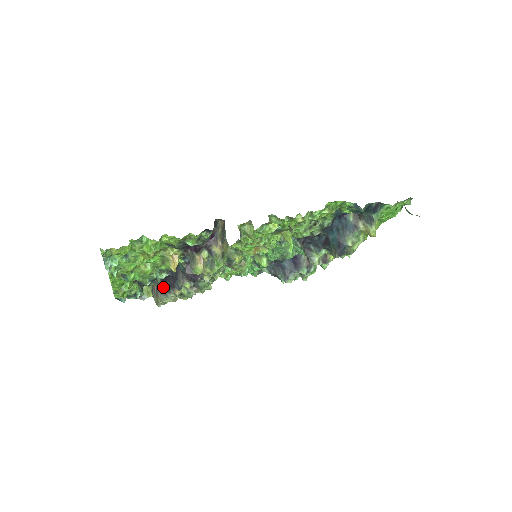
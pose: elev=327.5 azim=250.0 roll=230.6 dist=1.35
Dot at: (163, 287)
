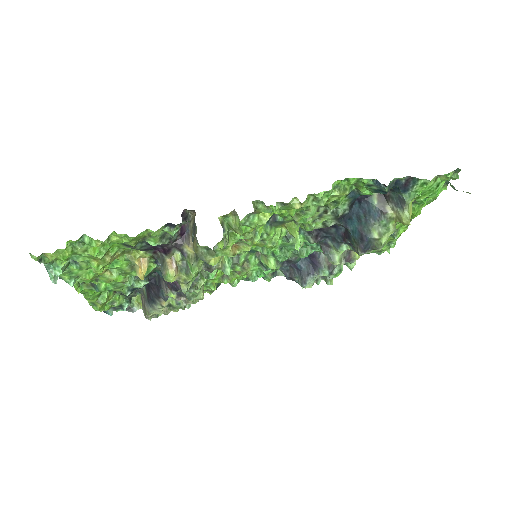
Dot at: (148, 297)
